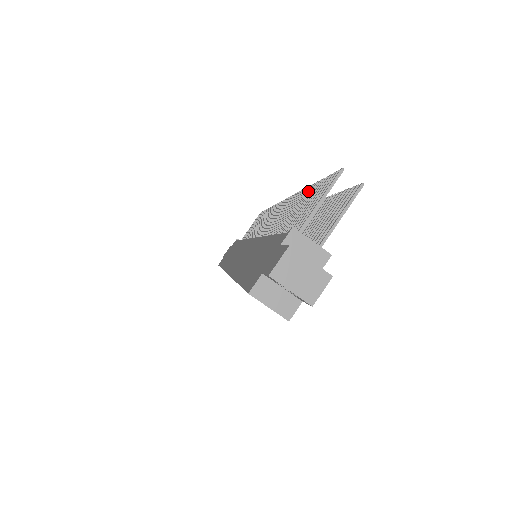
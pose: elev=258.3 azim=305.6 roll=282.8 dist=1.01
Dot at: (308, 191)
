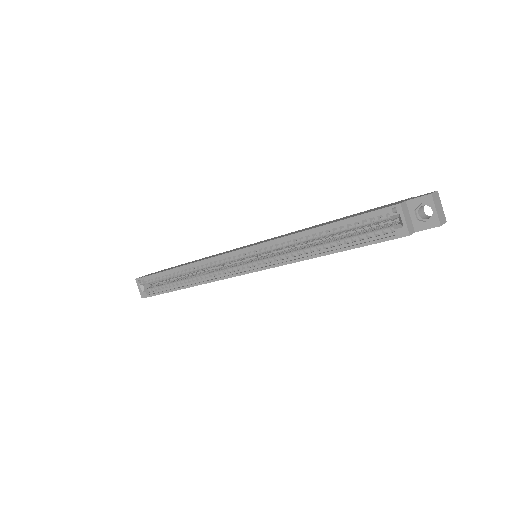
Dot at: occluded
